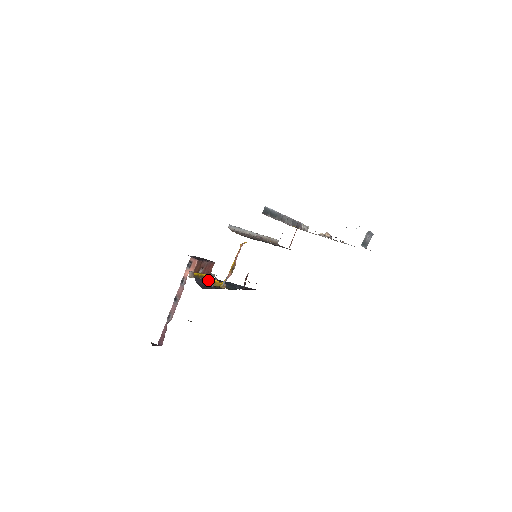
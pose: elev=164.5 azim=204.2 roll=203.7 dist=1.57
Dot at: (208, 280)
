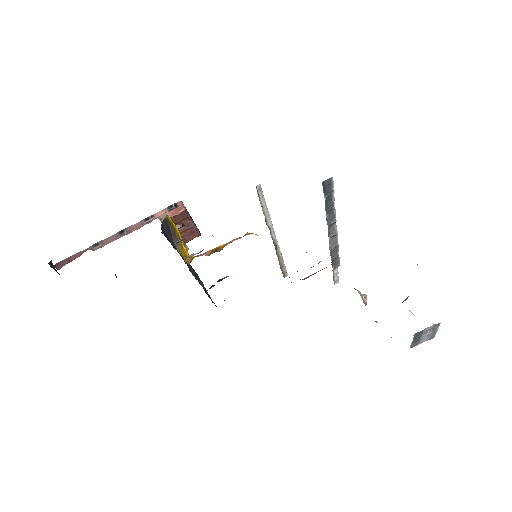
Dot at: (177, 240)
